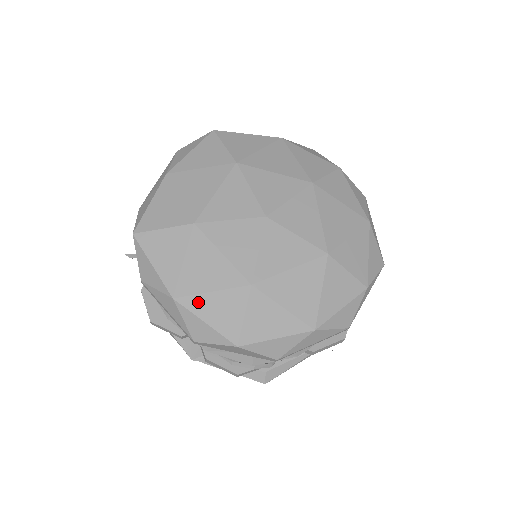
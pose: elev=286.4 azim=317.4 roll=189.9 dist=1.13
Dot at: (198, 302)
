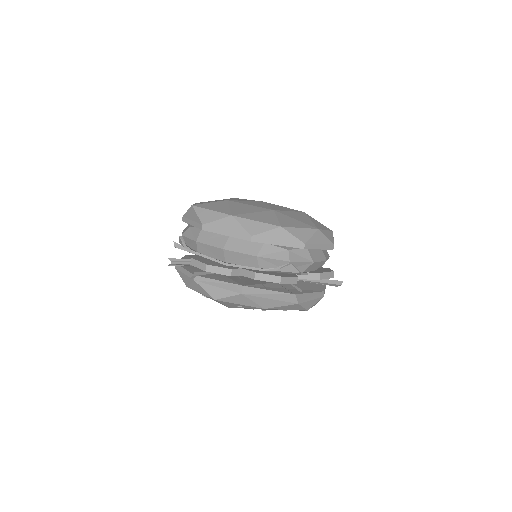
Dot at: (247, 216)
